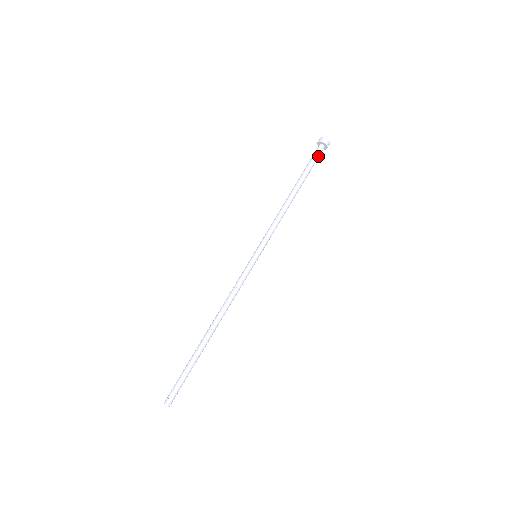
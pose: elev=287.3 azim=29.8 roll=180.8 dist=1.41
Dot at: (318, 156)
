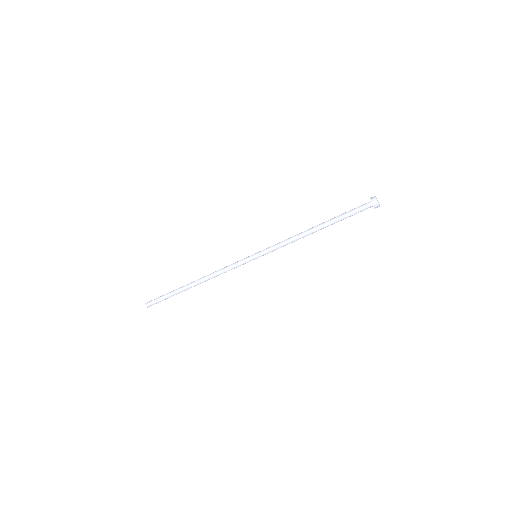
Dot at: (360, 211)
